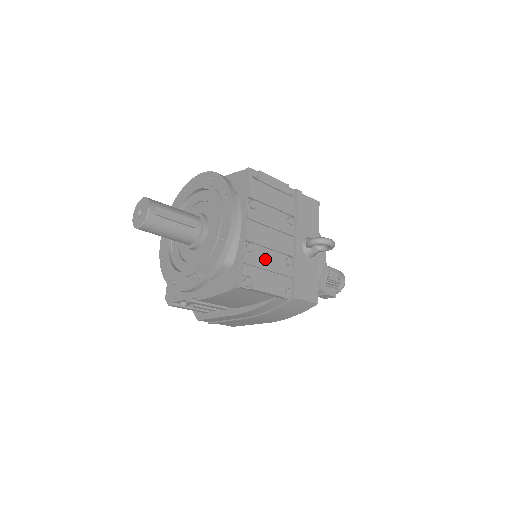
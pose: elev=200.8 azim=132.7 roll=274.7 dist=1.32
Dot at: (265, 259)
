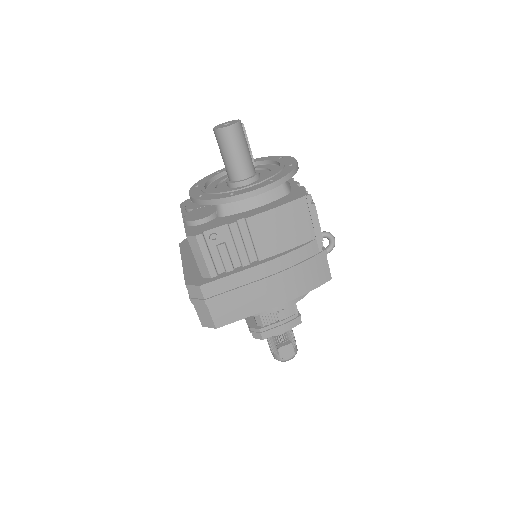
Dot at: occluded
